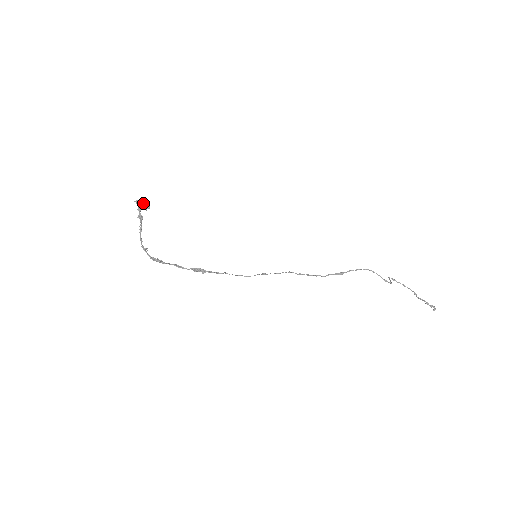
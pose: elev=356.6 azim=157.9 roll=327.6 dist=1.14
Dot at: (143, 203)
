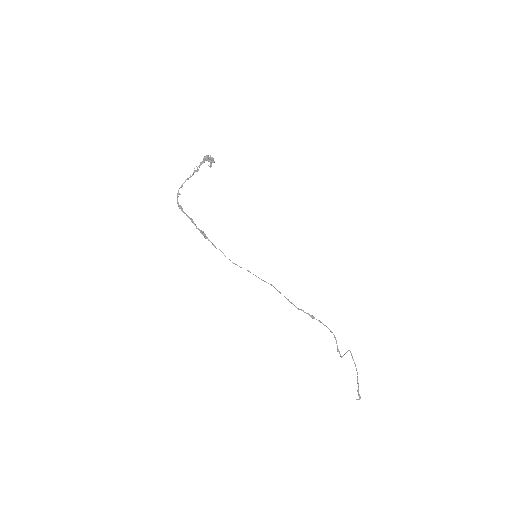
Dot at: (209, 160)
